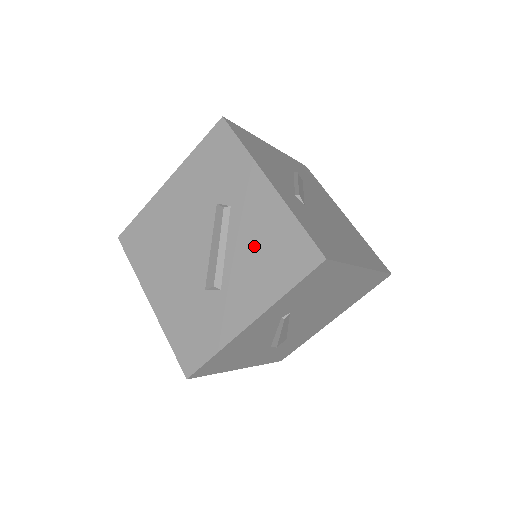
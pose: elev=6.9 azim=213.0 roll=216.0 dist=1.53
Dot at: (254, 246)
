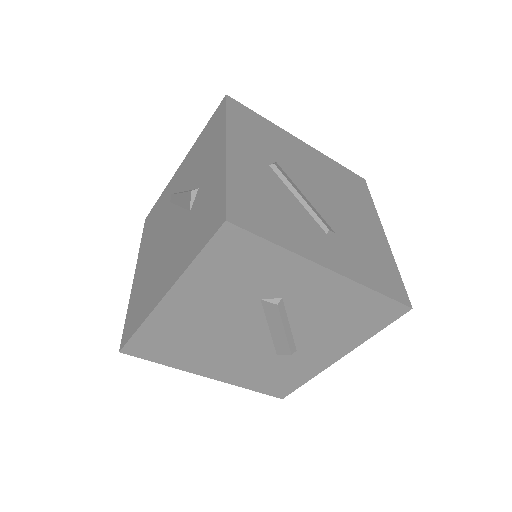
Dot at: (327, 318)
